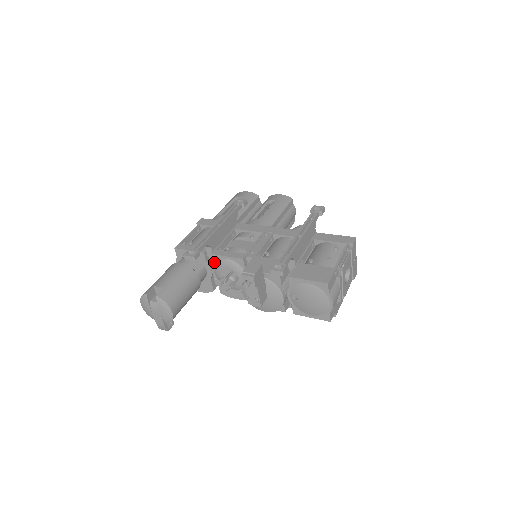
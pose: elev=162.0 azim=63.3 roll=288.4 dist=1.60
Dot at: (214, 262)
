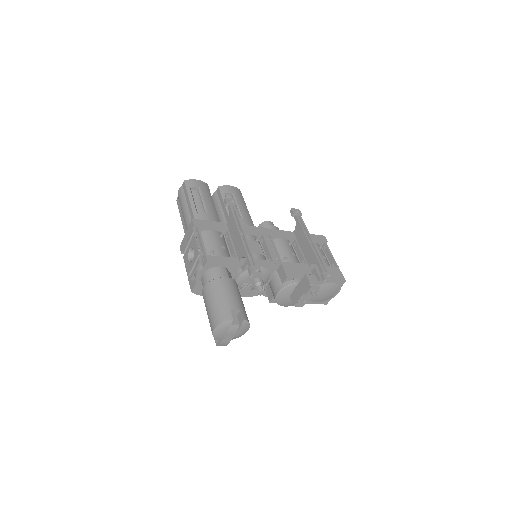
Dot at: (244, 270)
